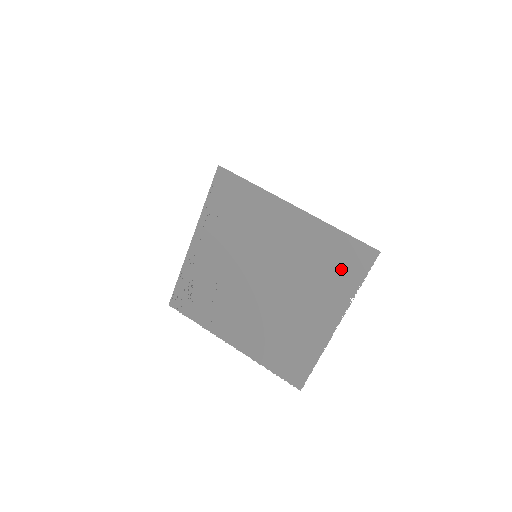
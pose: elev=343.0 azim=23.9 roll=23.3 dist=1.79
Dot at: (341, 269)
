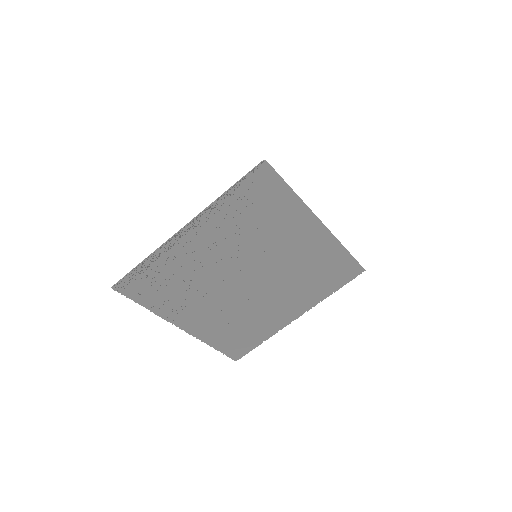
Dot at: (328, 278)
